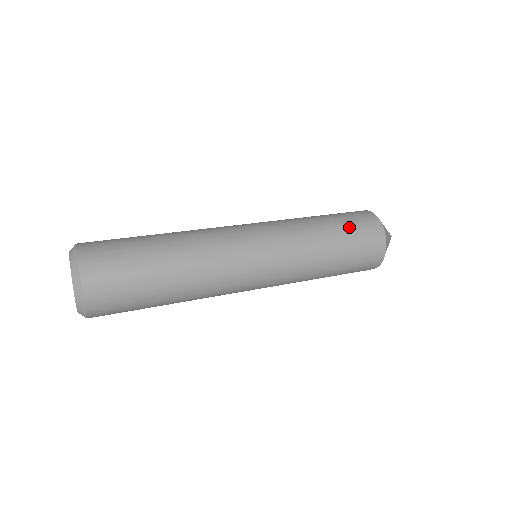
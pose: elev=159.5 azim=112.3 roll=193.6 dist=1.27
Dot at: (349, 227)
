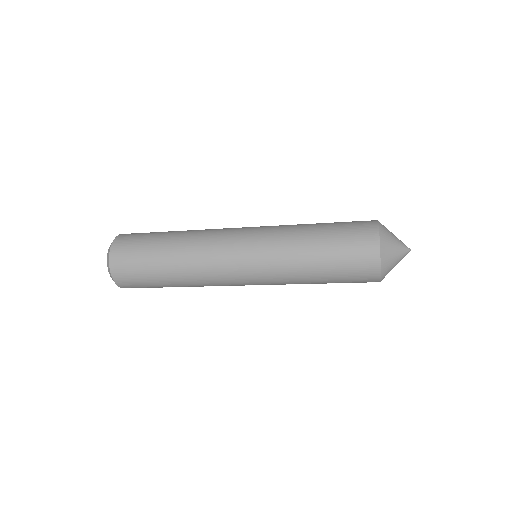
Dot at: occluded
